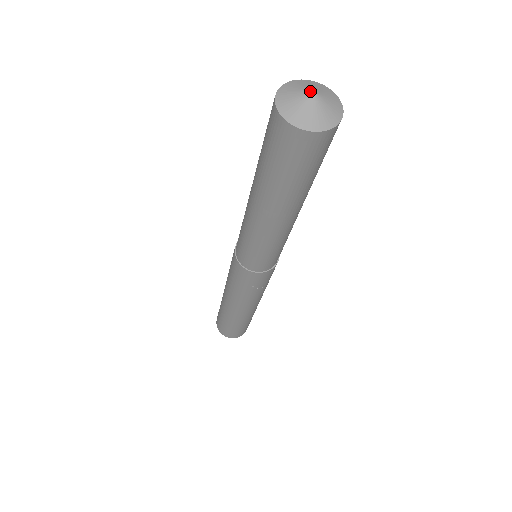
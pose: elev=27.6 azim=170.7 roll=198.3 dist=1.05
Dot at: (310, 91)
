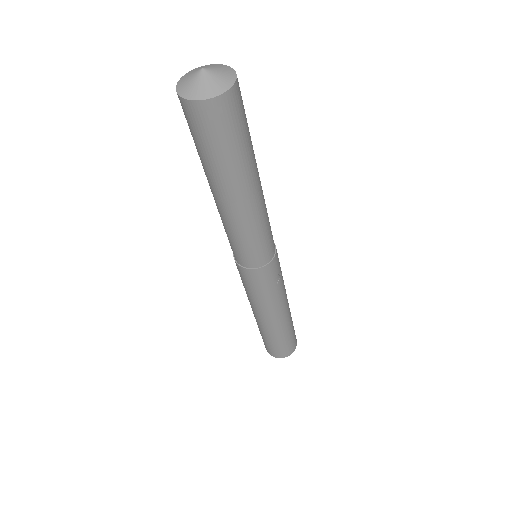
Dot at: (199, 70)
